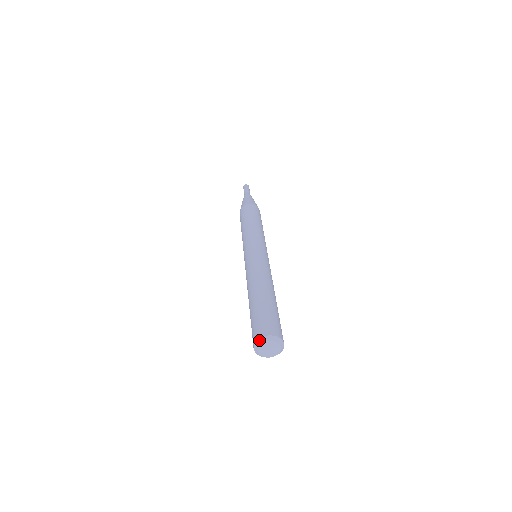
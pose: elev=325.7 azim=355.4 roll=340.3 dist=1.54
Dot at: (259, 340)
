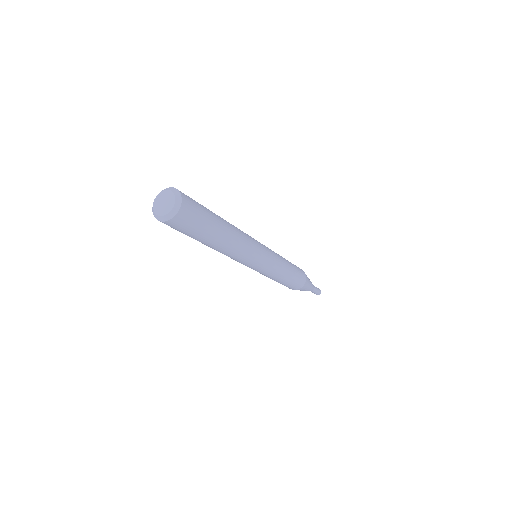
Dot at: (152, 210)
